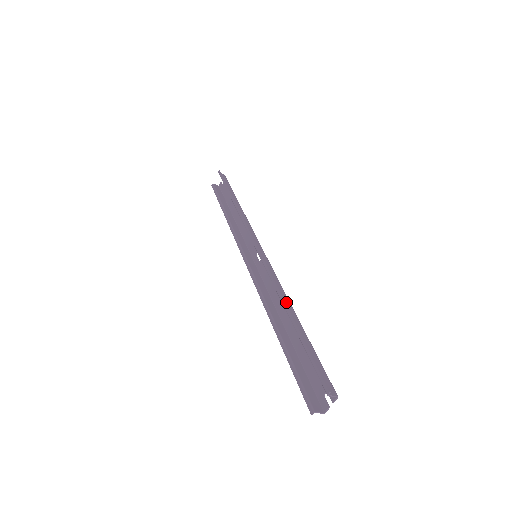
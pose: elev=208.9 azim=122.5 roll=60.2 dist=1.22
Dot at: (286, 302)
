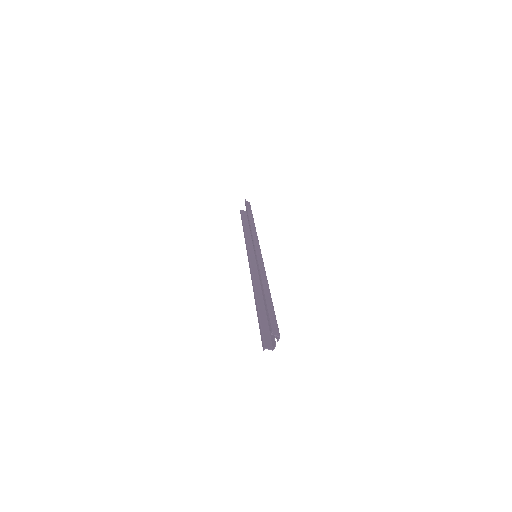
Dot at: (264, 282)
